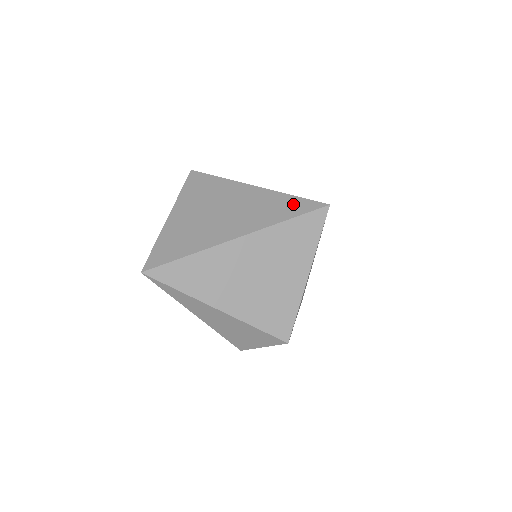
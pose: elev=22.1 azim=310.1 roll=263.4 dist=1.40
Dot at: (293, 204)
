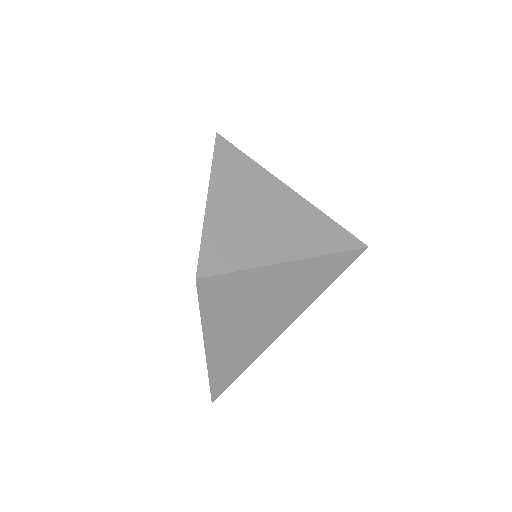
Dot at: (334, 265)
